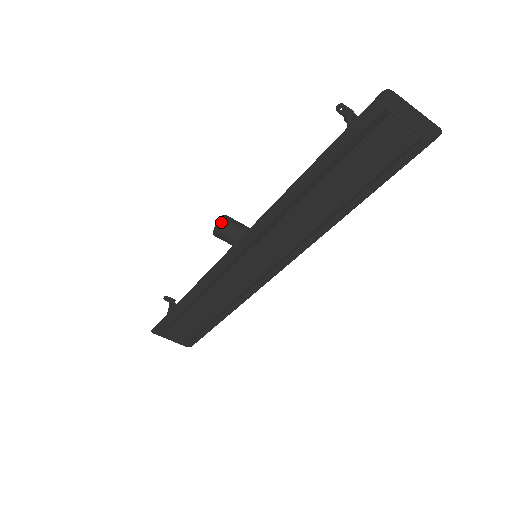
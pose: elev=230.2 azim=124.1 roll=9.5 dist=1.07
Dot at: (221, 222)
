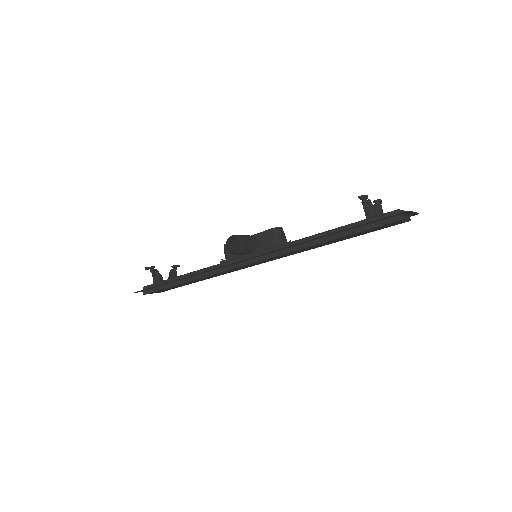
Dot at: (230, 238)
